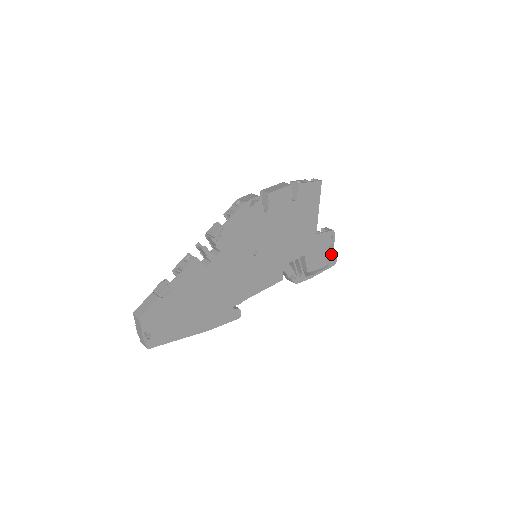
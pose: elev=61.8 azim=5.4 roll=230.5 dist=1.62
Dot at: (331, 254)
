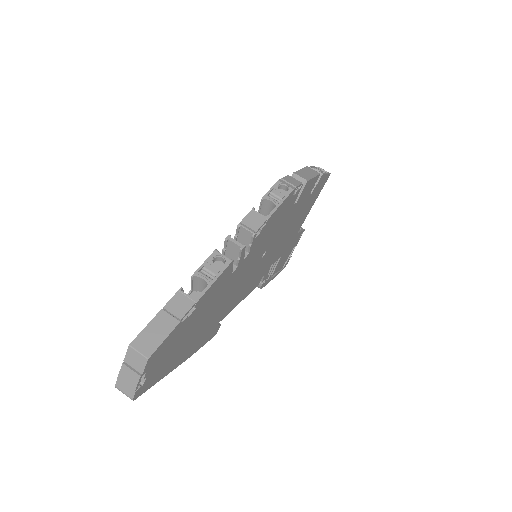
Dot at: (290, 255)
